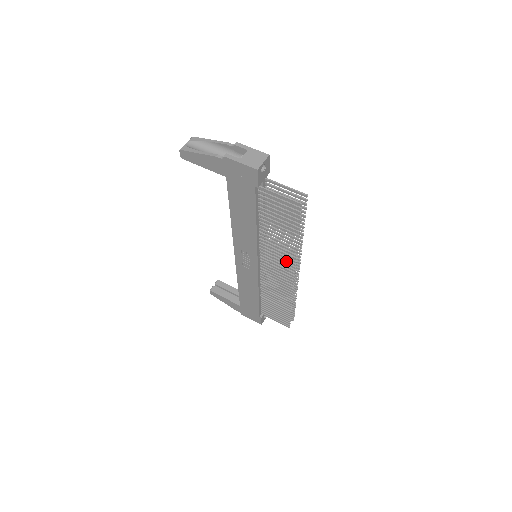
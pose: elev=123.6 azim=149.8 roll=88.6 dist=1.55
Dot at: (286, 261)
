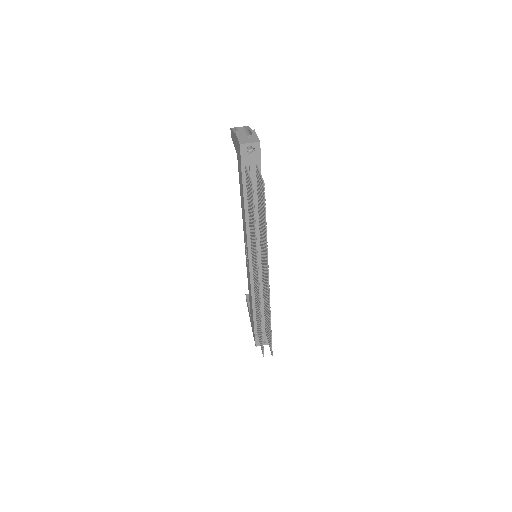
Dot at: (255, 258)
